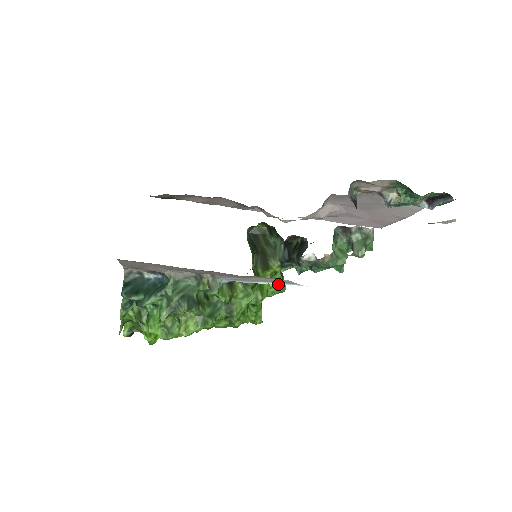
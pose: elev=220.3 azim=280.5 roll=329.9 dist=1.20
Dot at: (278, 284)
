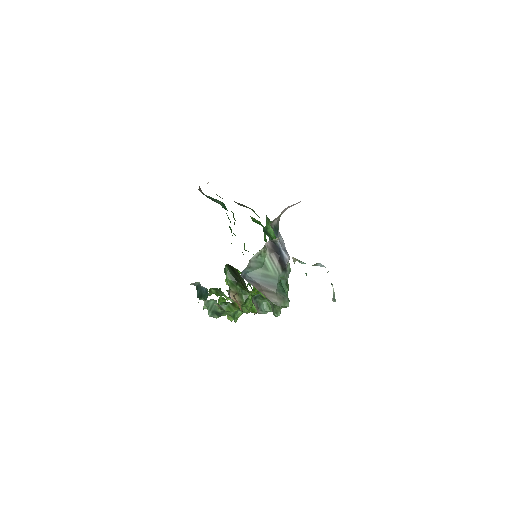
Dot at: occluded
